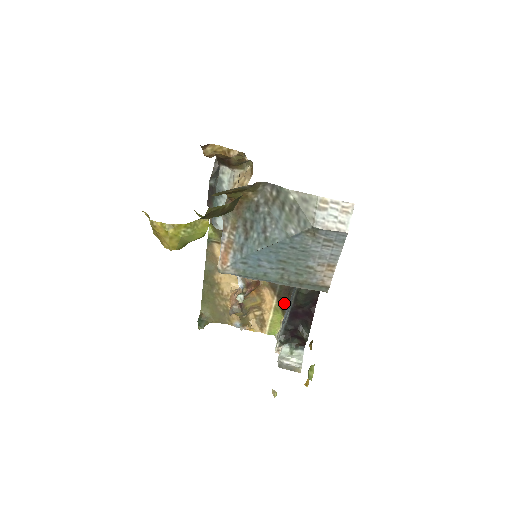
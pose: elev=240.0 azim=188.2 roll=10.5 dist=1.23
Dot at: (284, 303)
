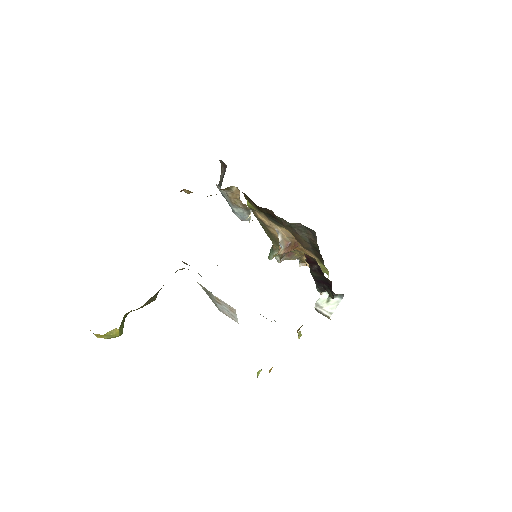
Dot at: (322, 261)
